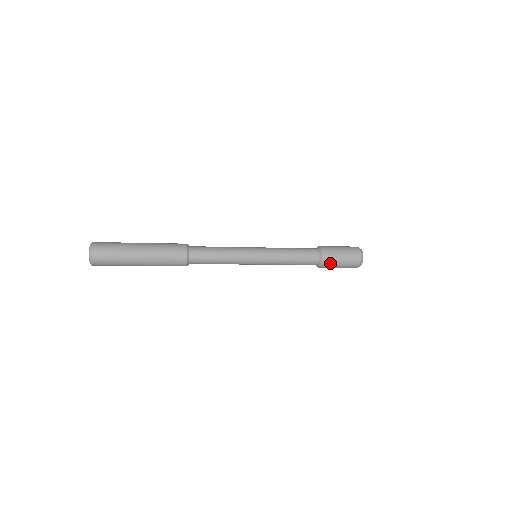
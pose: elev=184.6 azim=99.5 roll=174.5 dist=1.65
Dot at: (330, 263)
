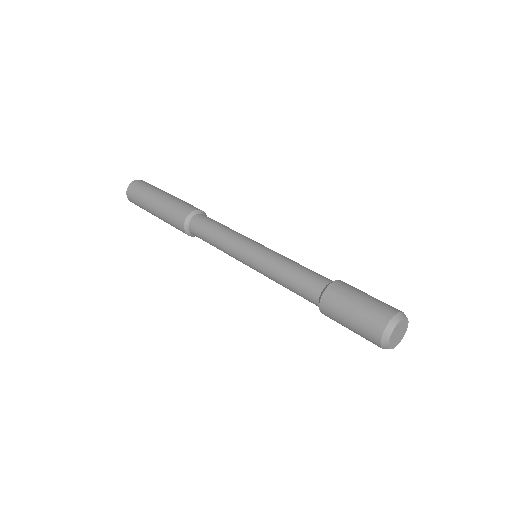
Dot at: (336, 321)
